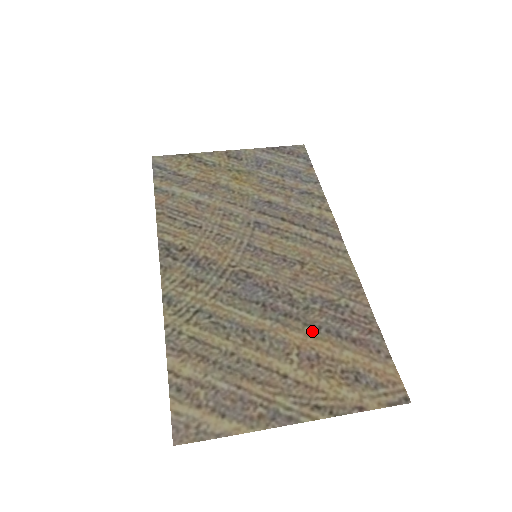
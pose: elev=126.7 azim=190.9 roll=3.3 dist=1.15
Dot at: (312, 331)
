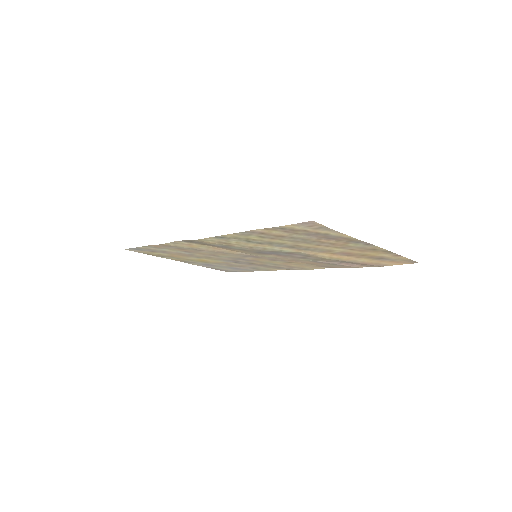
Dot at: (331, 259)
